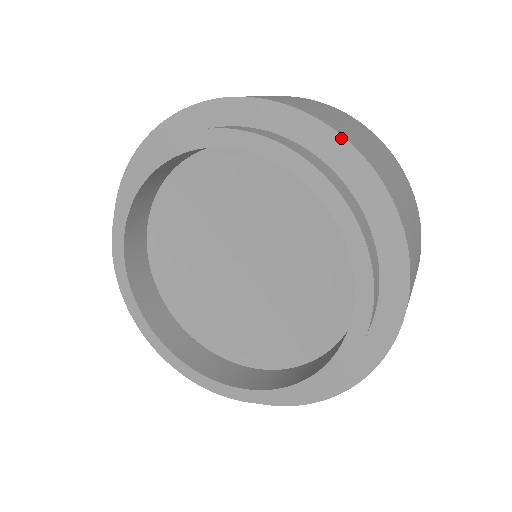
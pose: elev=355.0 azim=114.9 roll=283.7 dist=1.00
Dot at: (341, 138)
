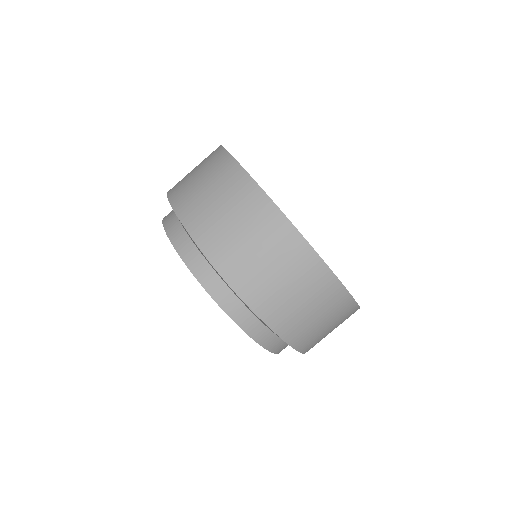
Dot at: (208, 259)
